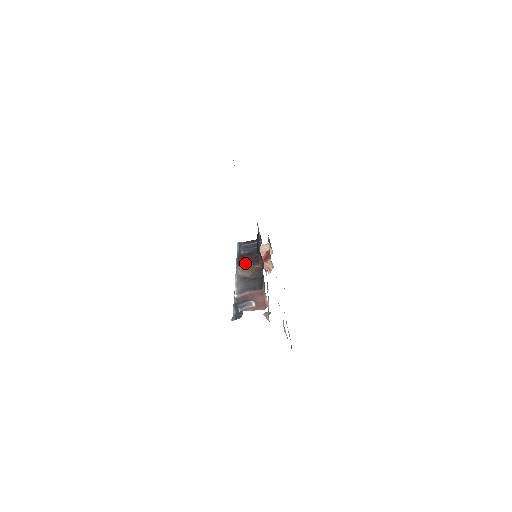
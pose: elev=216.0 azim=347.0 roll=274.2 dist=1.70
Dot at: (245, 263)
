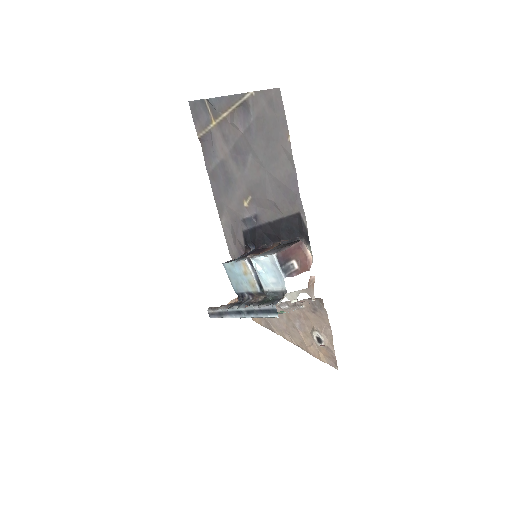
Dot at: occluded
